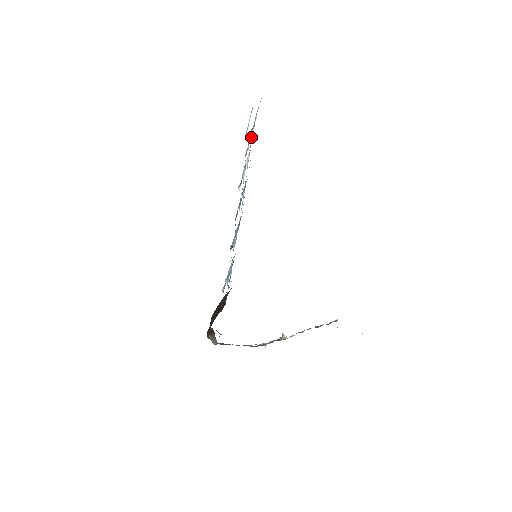
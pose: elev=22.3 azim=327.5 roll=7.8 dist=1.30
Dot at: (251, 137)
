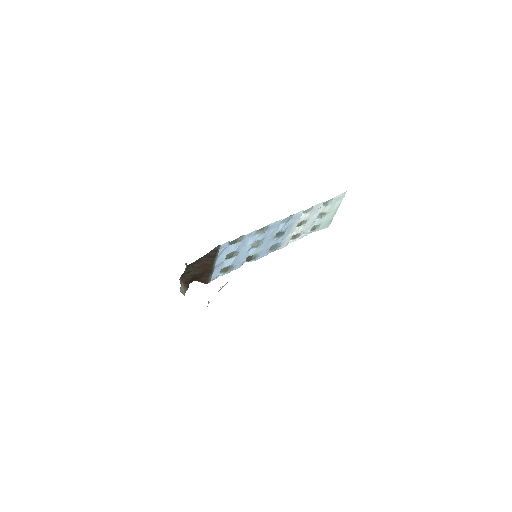
Dot at: (320, 209)
